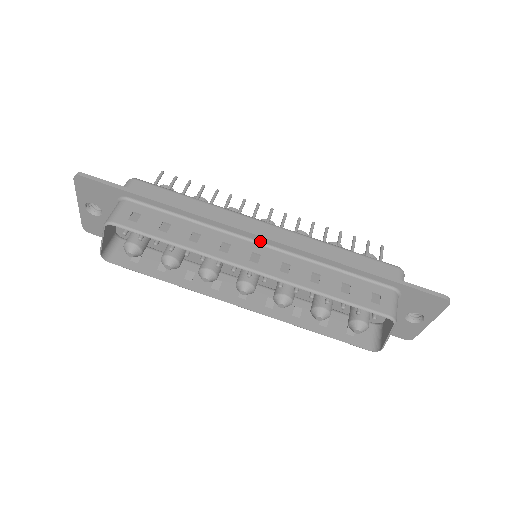
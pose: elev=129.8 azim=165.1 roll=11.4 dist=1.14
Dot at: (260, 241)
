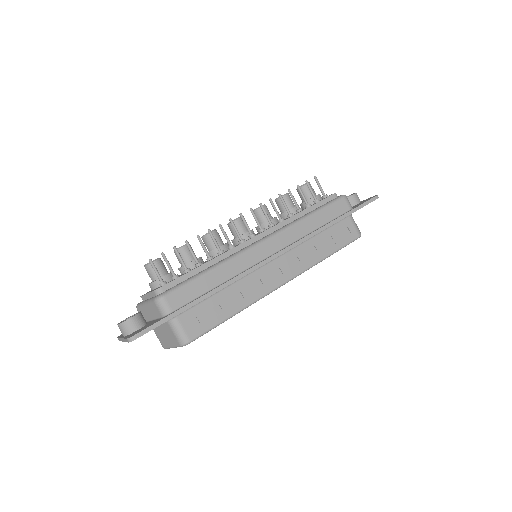
Dot at: (272, 259)
